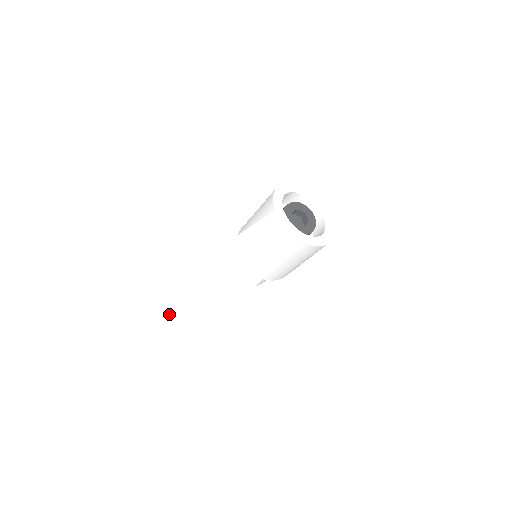
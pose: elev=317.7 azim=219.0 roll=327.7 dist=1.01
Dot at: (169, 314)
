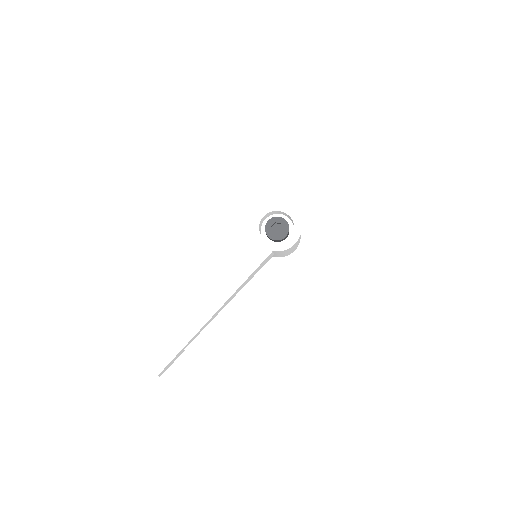
Dot at: (183, 324)
